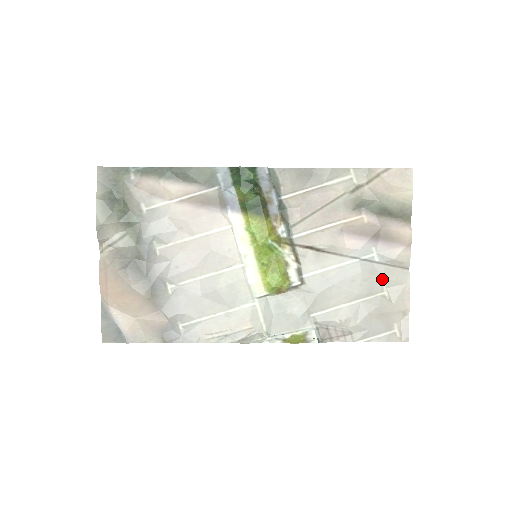
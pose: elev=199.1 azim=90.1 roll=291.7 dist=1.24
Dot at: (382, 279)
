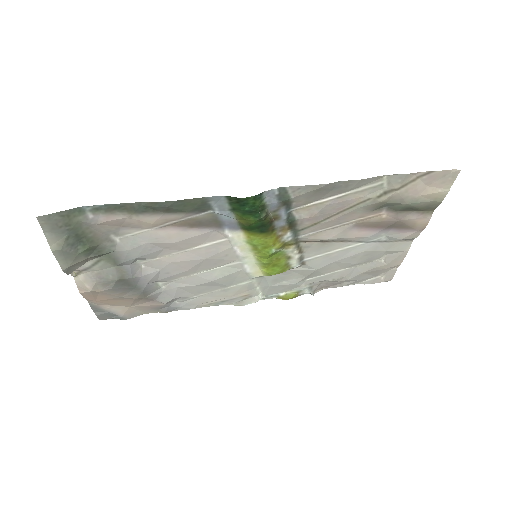
Dot at: (383, 252)
